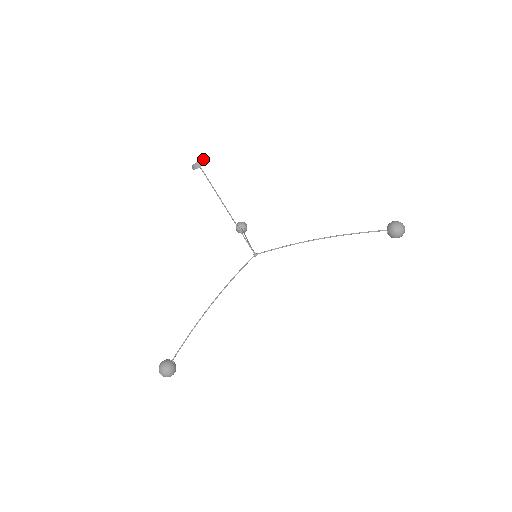
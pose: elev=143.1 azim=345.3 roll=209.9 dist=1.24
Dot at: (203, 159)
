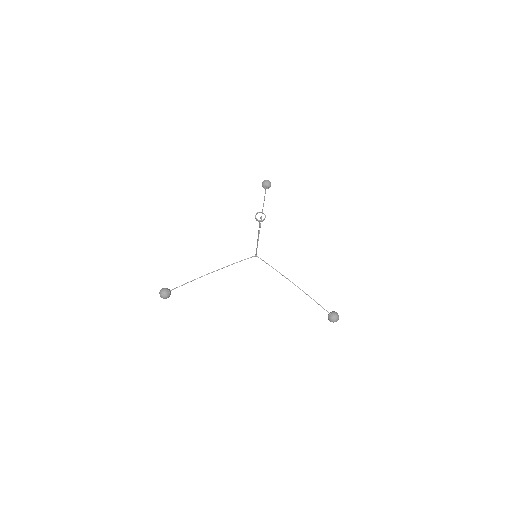
Dot at: (265, 217)
